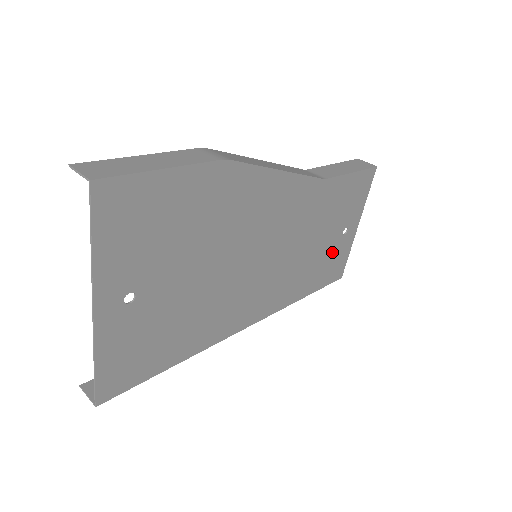
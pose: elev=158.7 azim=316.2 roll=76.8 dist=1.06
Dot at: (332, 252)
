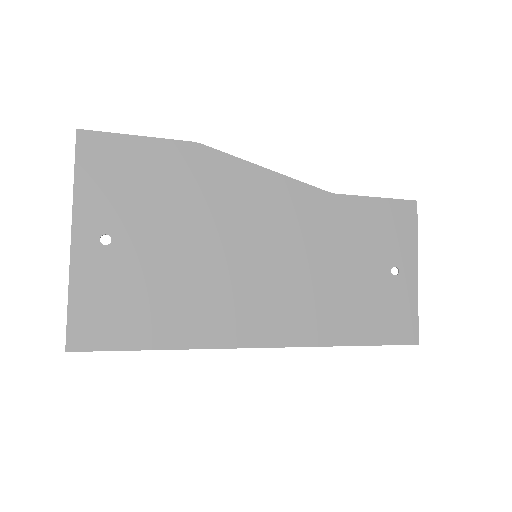
Dot at: (381, 294)
